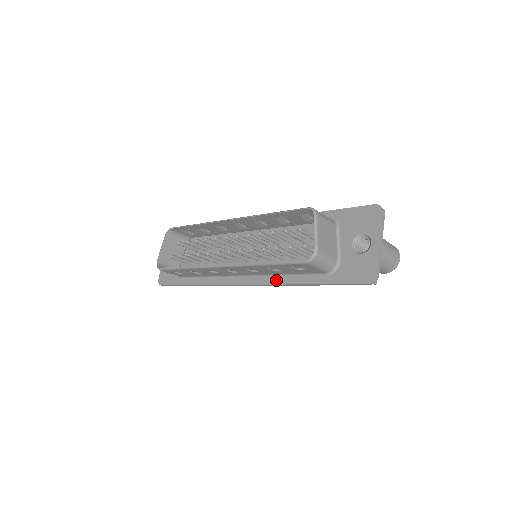
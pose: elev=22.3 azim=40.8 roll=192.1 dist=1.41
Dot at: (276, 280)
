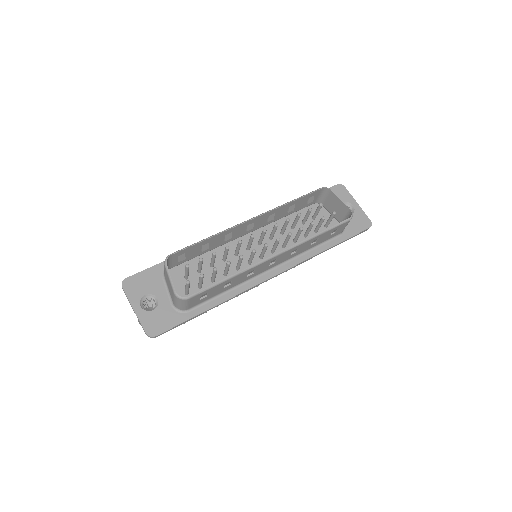
Dot at: (304, 257)
